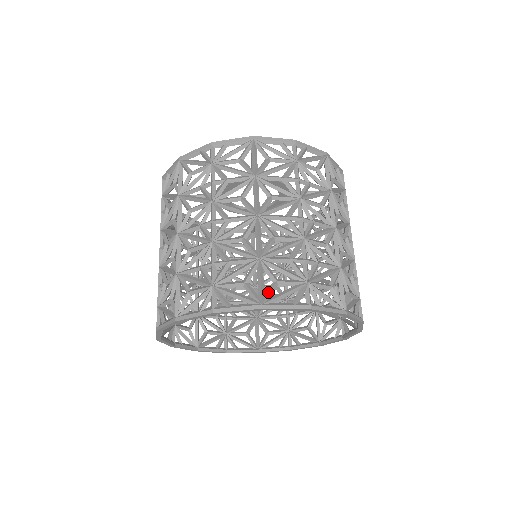
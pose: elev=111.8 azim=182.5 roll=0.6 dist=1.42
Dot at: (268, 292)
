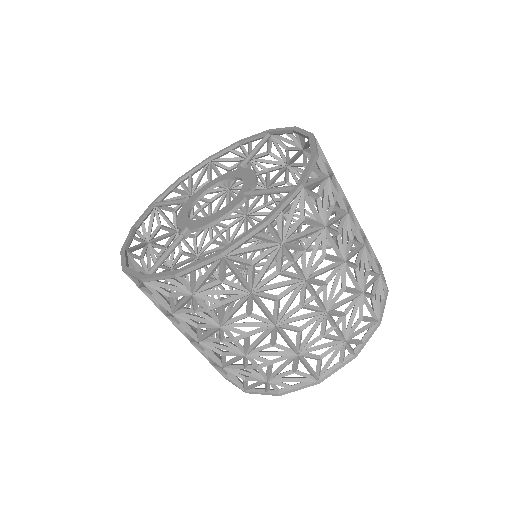
Dot at: (376, 309)
